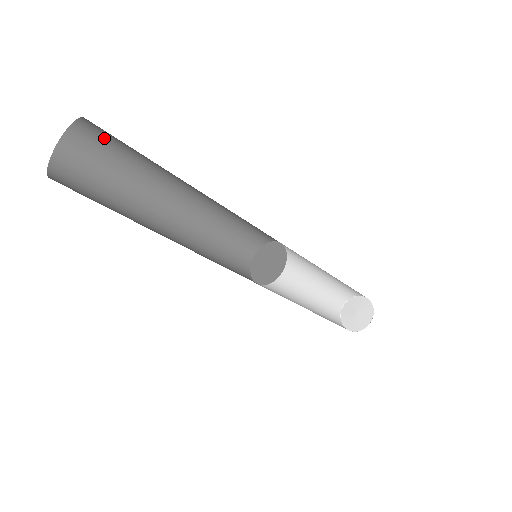
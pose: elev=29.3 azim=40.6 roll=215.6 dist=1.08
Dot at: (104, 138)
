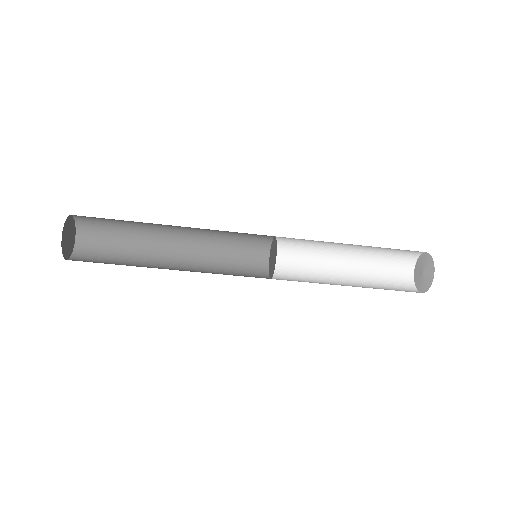
Dot at: (97, 228)
